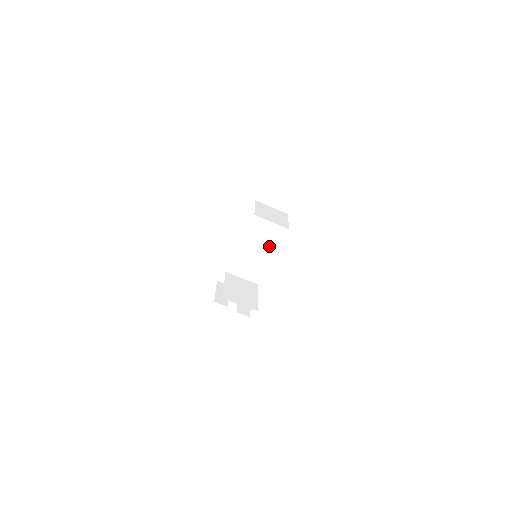
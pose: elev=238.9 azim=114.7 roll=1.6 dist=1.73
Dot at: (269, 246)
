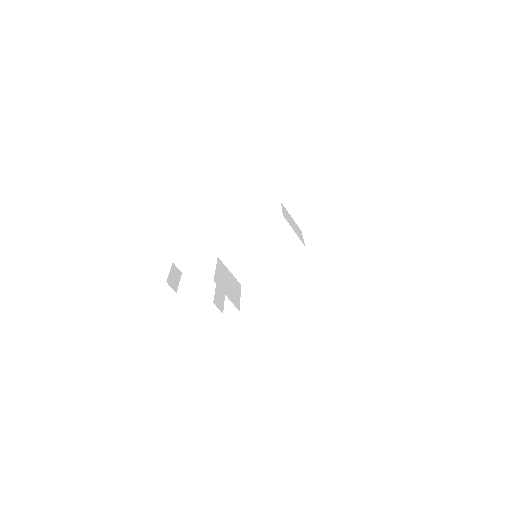
Dot at: (276, 253)
